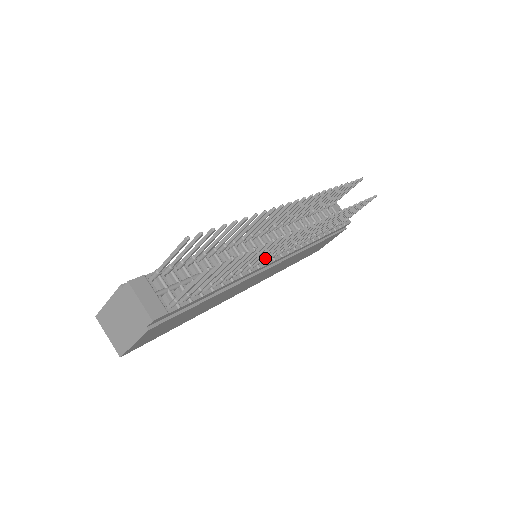
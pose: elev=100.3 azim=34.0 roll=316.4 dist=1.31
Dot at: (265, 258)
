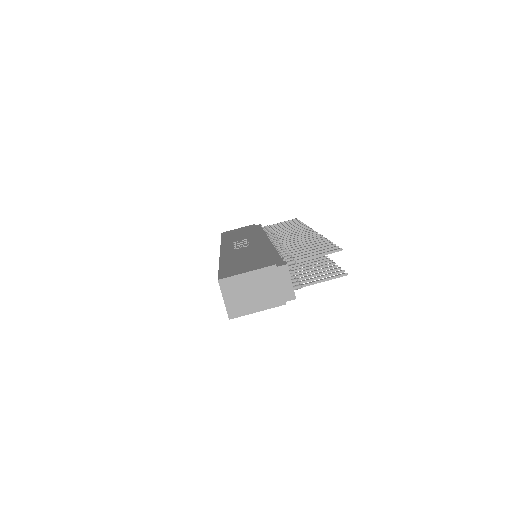
Dot at: occluded
